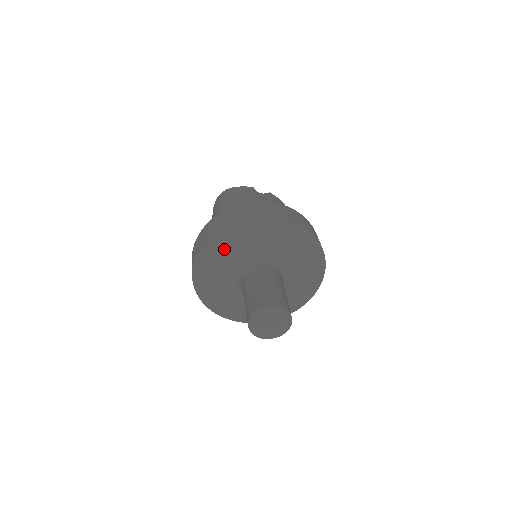
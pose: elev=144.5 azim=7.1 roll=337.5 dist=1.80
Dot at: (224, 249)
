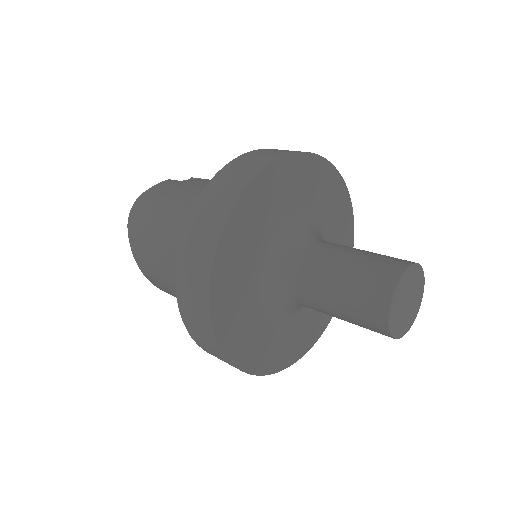
Dot at: (242, 254)
